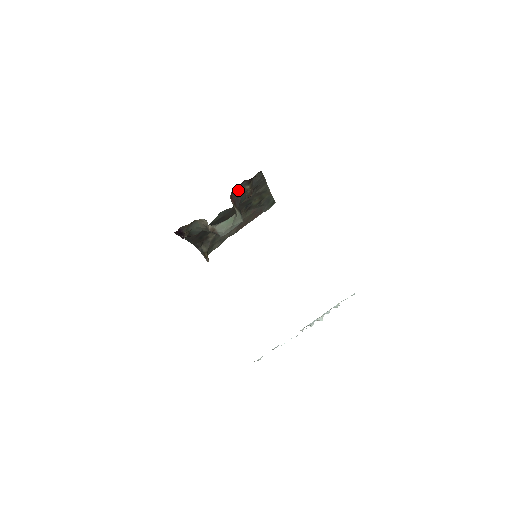
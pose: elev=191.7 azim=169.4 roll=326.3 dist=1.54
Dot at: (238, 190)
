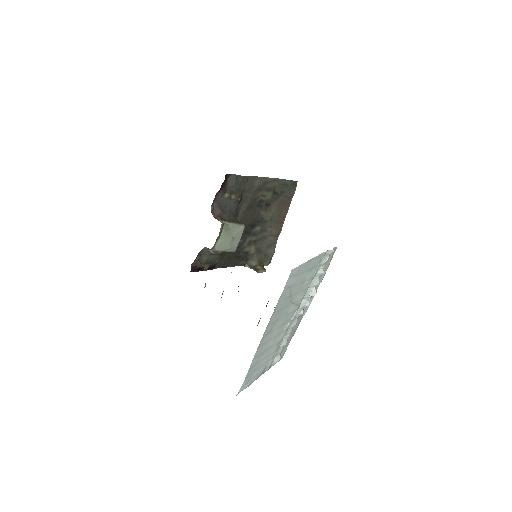
Dot at: (218, 204)
